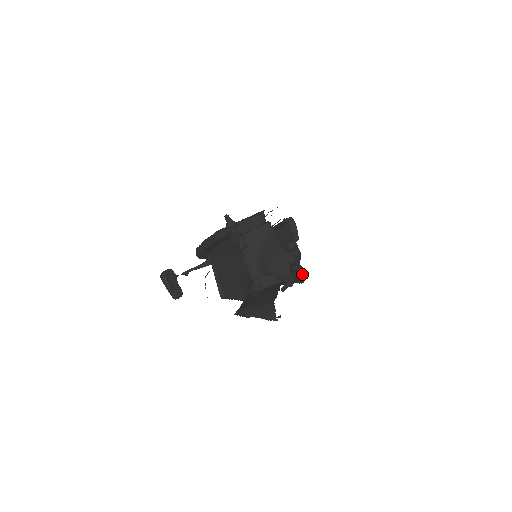
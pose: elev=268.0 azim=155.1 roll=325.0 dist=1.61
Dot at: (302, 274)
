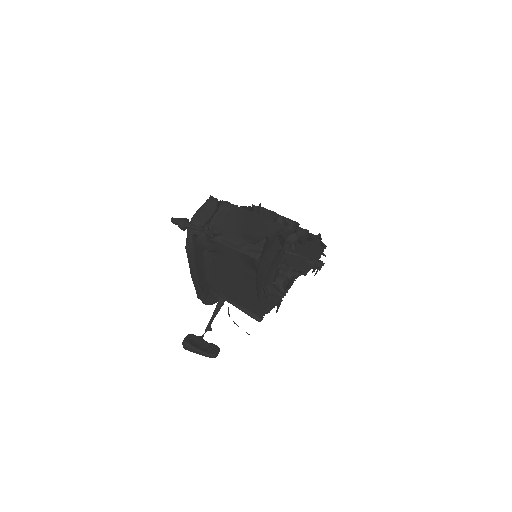
Dot at: (317, 240)
